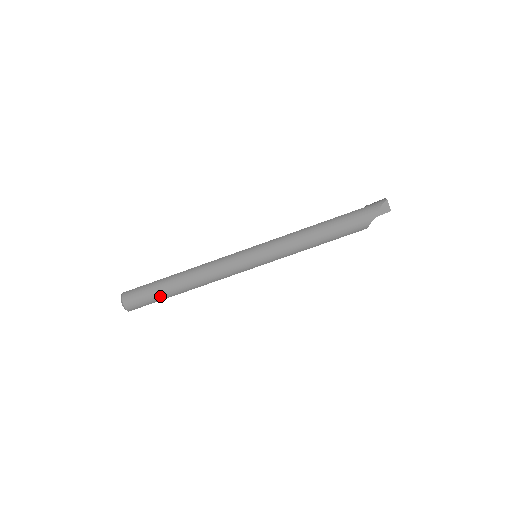
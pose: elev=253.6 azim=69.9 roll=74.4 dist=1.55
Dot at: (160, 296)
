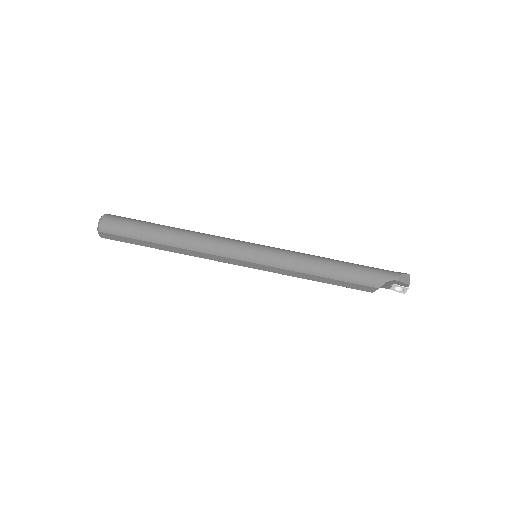
Dot at: (141, 233)
